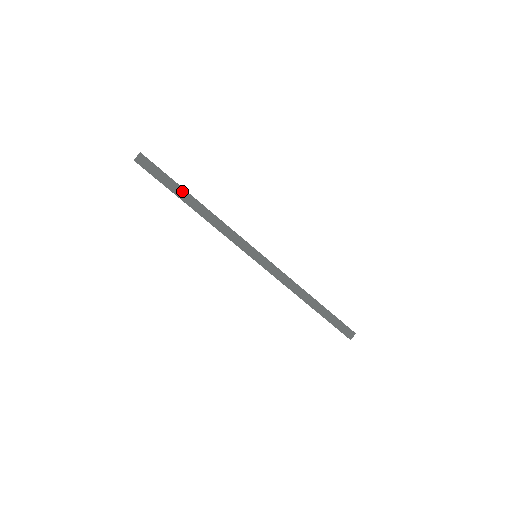
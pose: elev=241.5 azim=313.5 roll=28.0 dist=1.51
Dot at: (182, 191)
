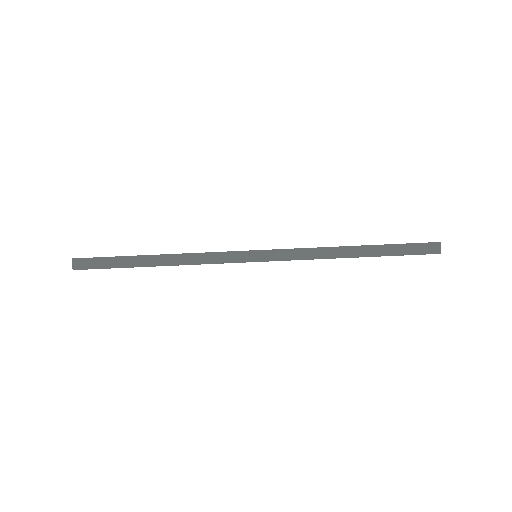
Dot at: (134, 259)
